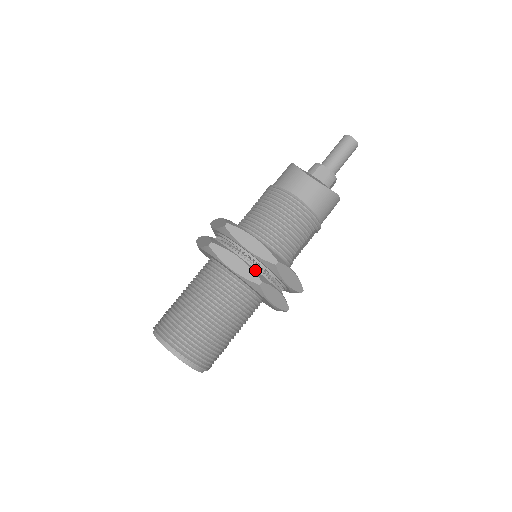
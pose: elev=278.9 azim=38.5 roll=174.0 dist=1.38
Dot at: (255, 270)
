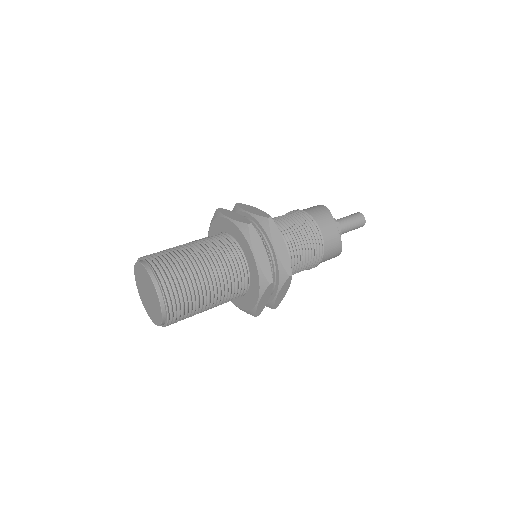
Dot at: occluded
